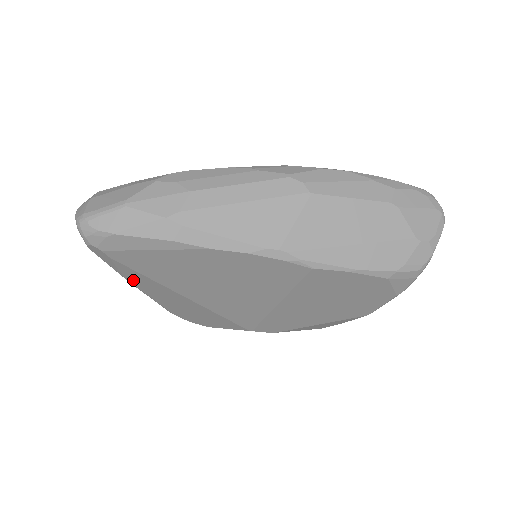
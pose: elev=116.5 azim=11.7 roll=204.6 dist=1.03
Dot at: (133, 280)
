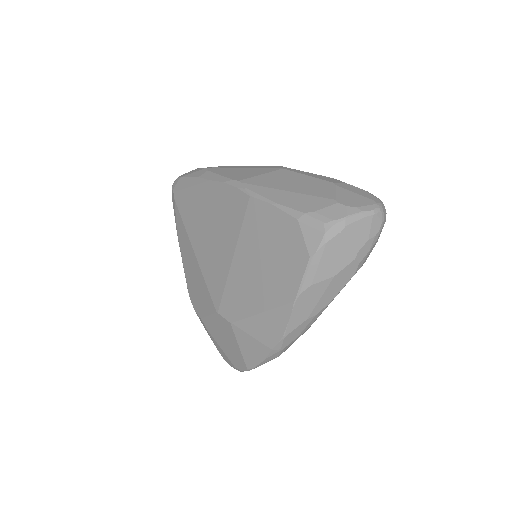
Dot at: (179, 233)
